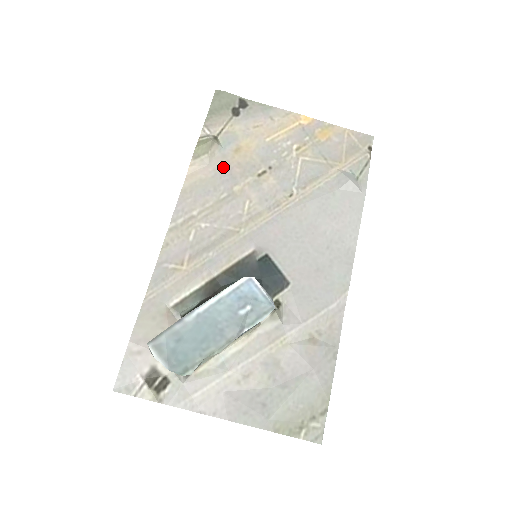
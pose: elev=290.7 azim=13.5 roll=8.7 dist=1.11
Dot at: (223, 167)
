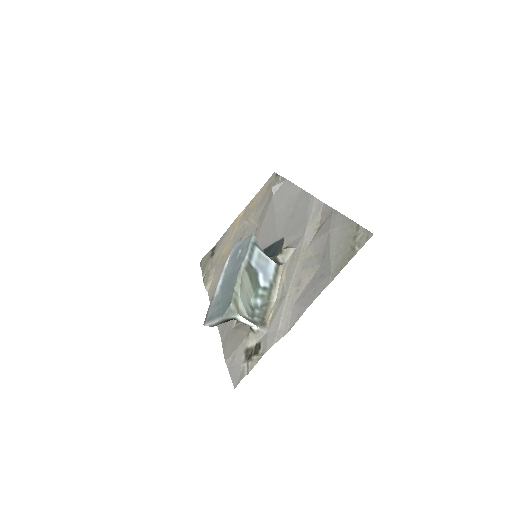
Dot at: (220, 268)
